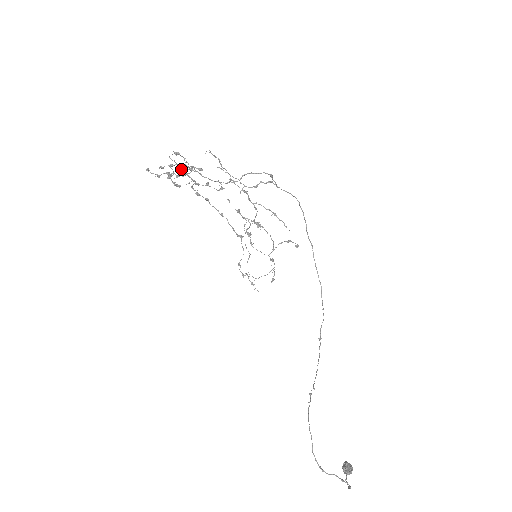
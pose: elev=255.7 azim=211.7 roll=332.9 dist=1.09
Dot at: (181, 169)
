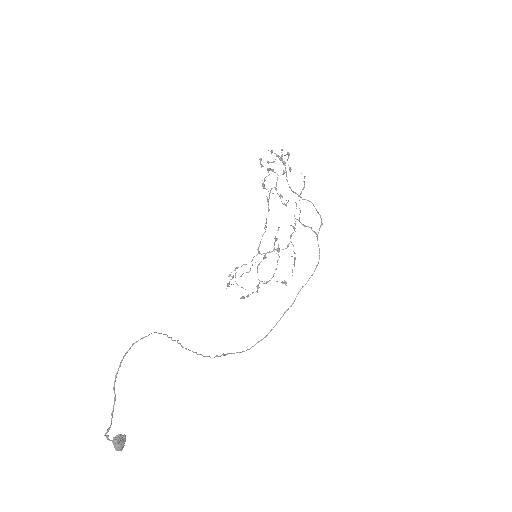
Dot at: occluded
